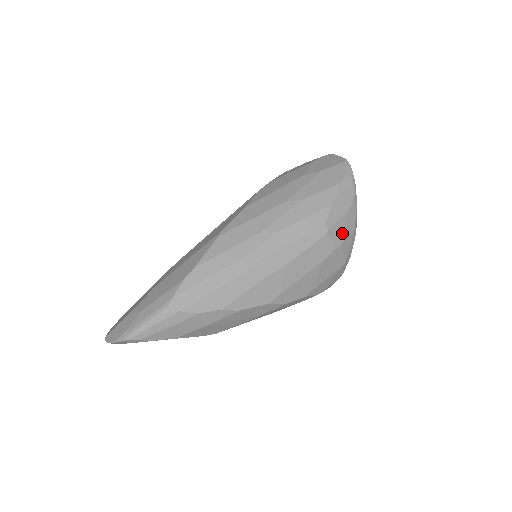
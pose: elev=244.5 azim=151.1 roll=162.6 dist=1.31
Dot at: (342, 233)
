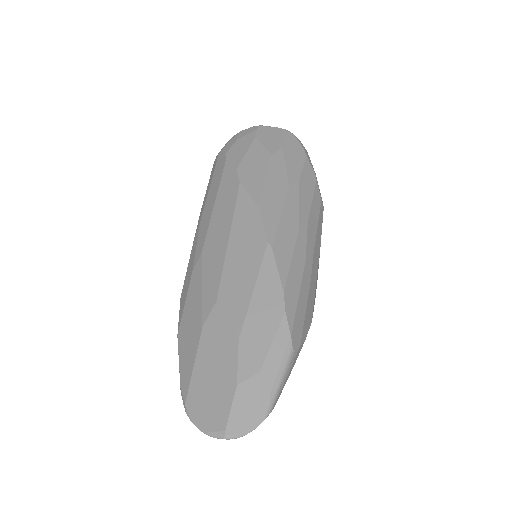
Dot at: occluded
